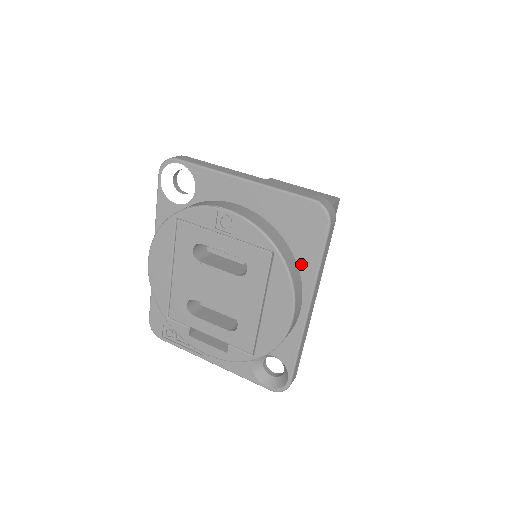
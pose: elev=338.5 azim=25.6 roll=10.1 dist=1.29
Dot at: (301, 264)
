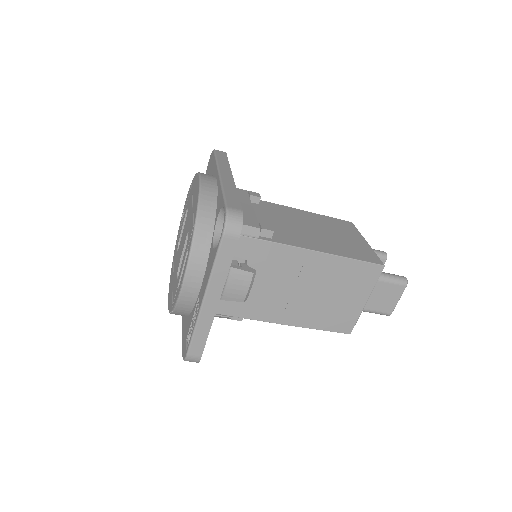
Dot at: (212, 174)
